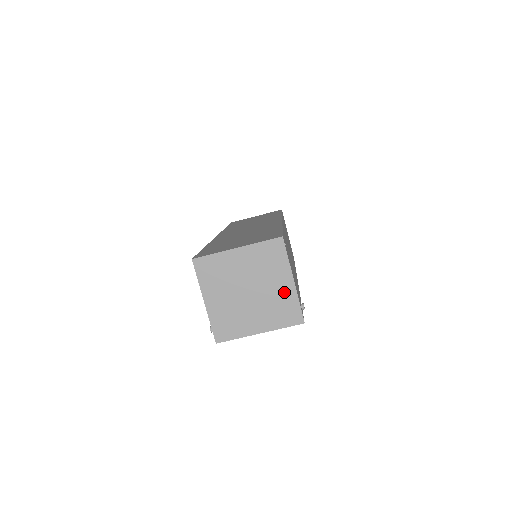
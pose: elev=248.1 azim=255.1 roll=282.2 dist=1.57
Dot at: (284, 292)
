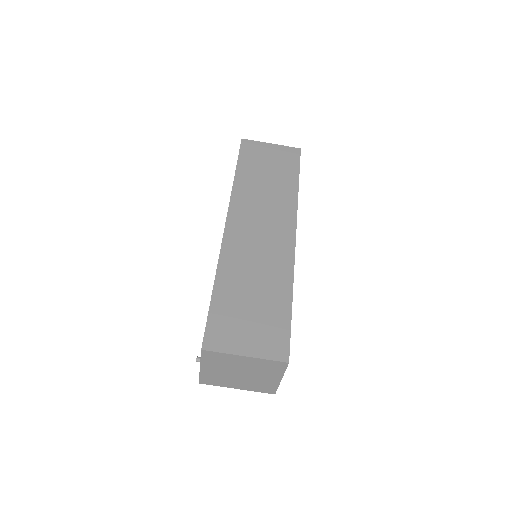
Dot at: (270, 381)
